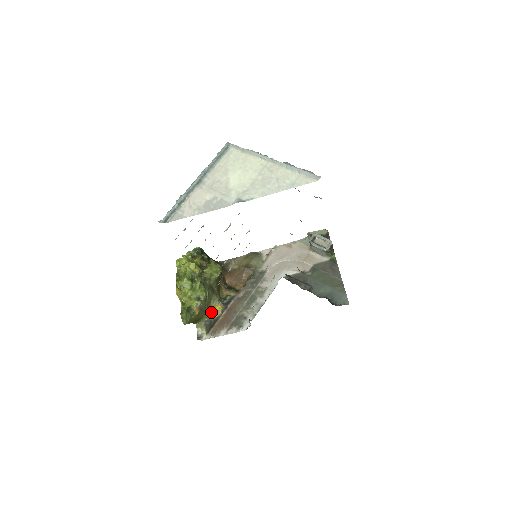
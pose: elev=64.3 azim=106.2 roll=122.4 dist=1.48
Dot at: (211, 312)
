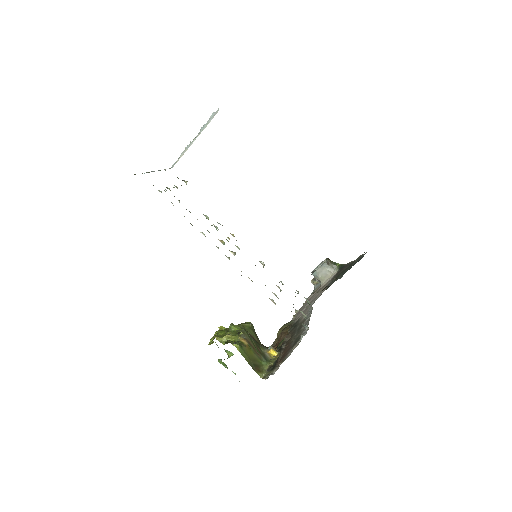
Dot at: (268, 359)
